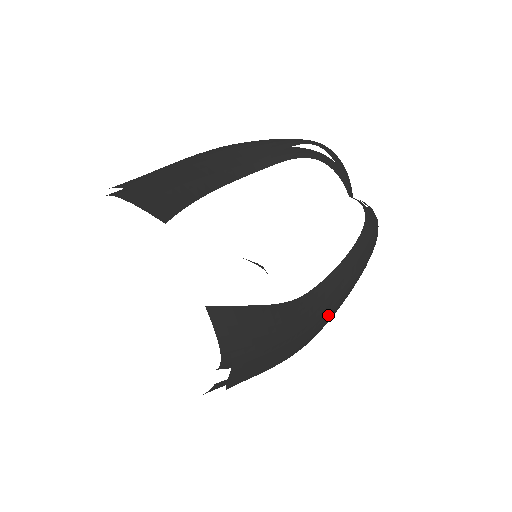
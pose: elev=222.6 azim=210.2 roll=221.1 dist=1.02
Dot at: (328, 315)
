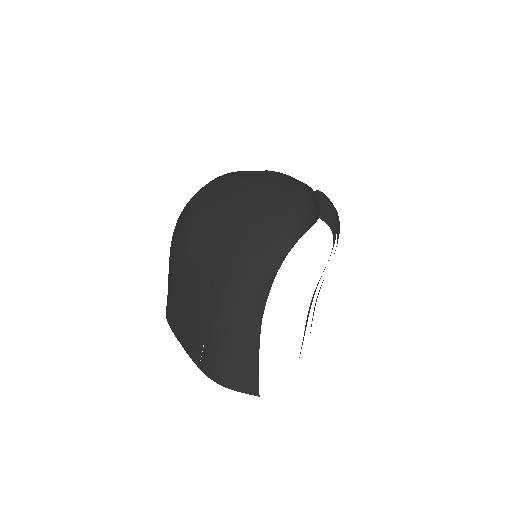
Dot at: occluded
